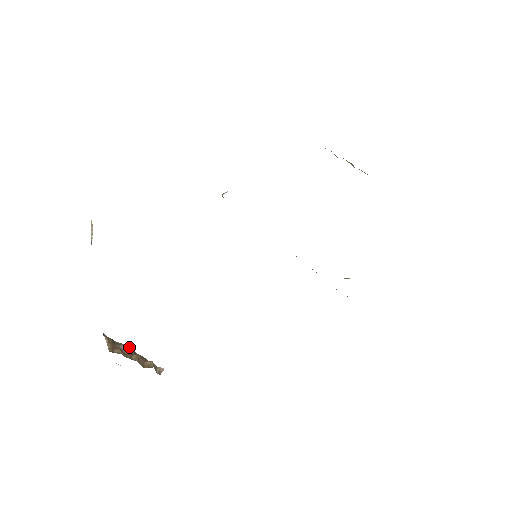
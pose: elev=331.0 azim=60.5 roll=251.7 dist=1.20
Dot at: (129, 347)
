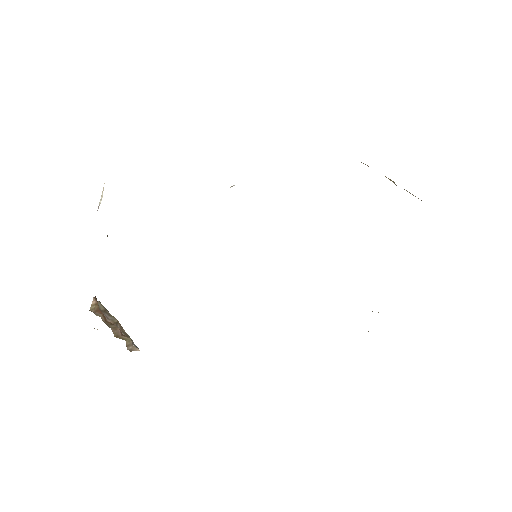
Dot at: occluded
